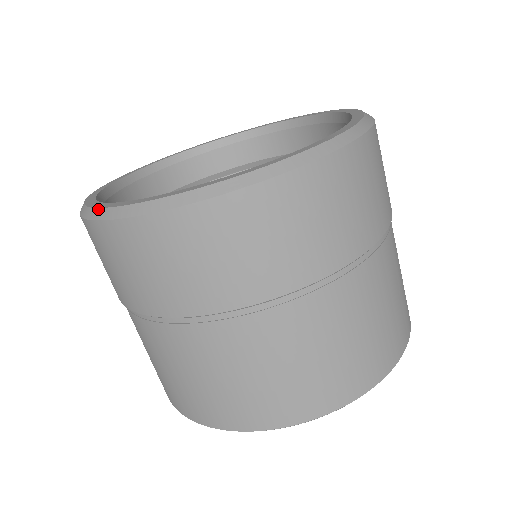
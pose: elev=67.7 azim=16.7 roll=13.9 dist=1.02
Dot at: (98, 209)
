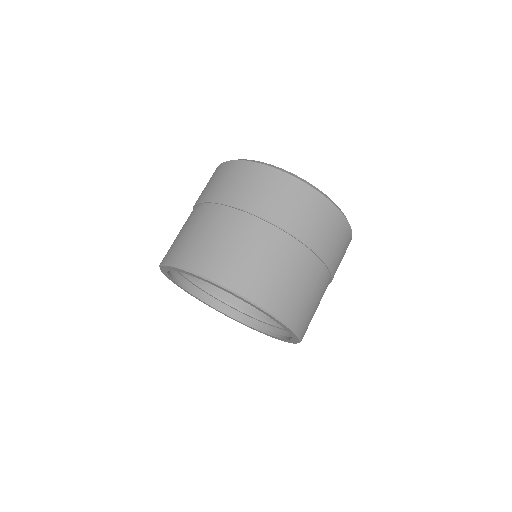
Dot at: occluded
